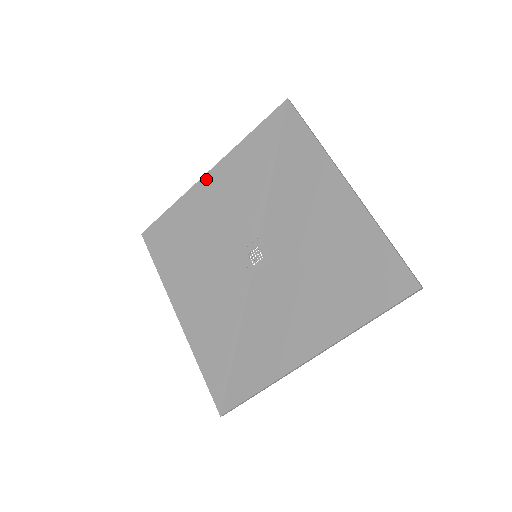
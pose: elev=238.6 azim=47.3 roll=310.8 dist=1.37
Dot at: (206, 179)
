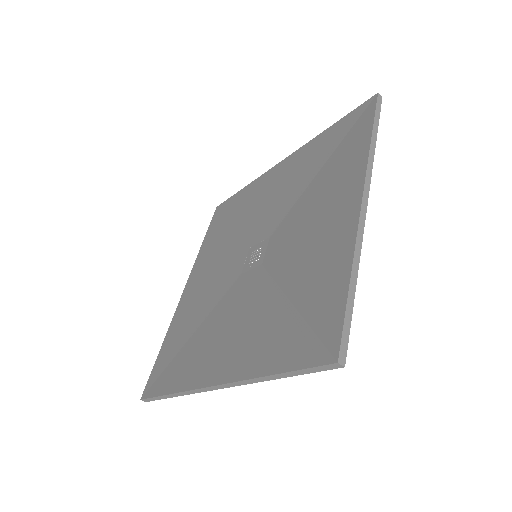
Dot at: (276, 167)
